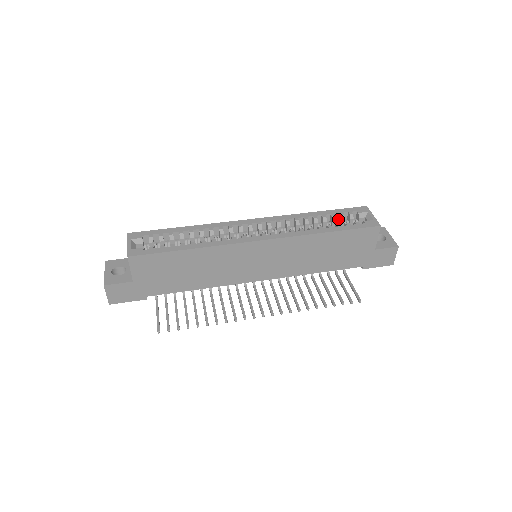
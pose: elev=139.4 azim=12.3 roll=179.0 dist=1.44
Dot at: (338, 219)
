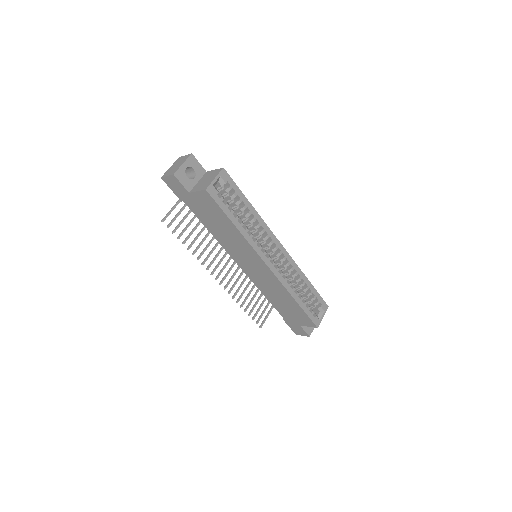
Dot at: (310, 295)
